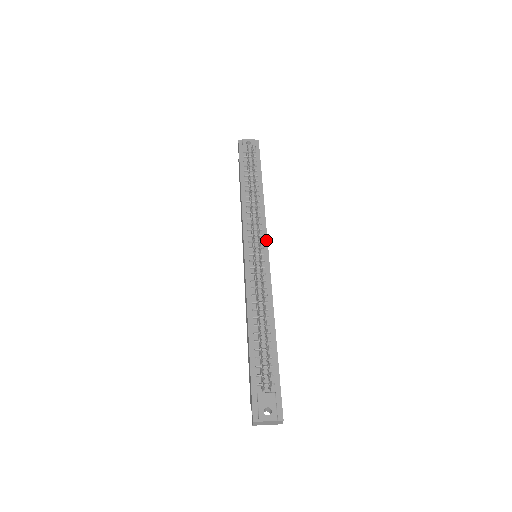
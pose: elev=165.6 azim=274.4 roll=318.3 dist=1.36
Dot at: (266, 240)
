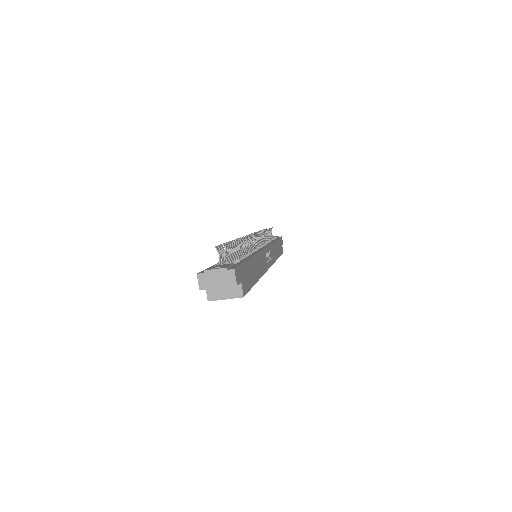
Dot at: (267, 245)
